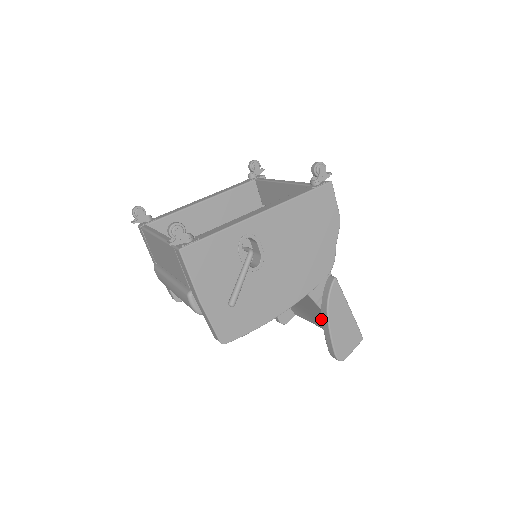
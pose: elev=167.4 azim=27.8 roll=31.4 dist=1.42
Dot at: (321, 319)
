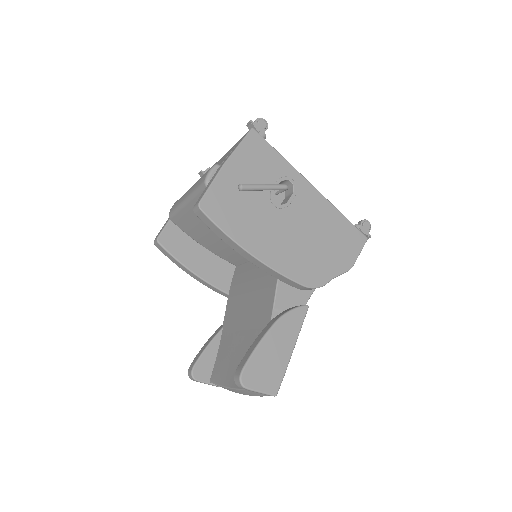
Dot at: occluded
